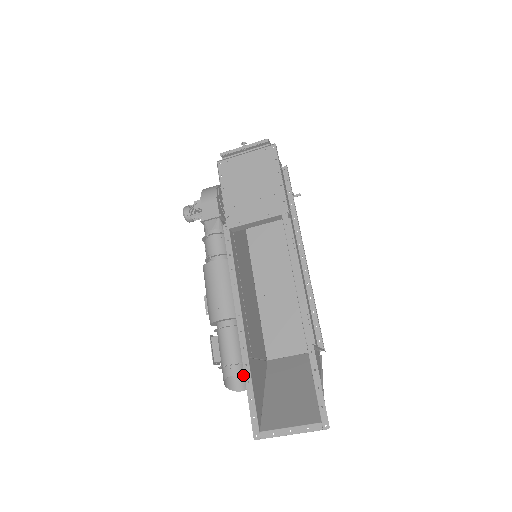
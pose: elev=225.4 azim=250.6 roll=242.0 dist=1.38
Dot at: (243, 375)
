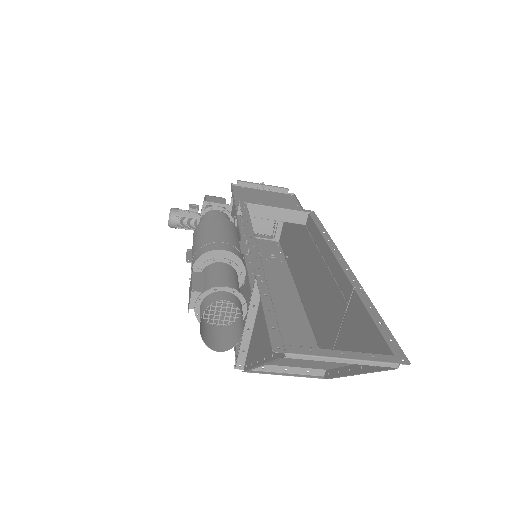
Dot at: (241, 310)
